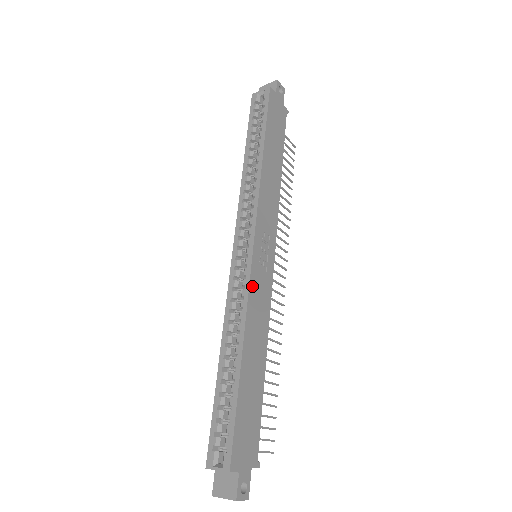
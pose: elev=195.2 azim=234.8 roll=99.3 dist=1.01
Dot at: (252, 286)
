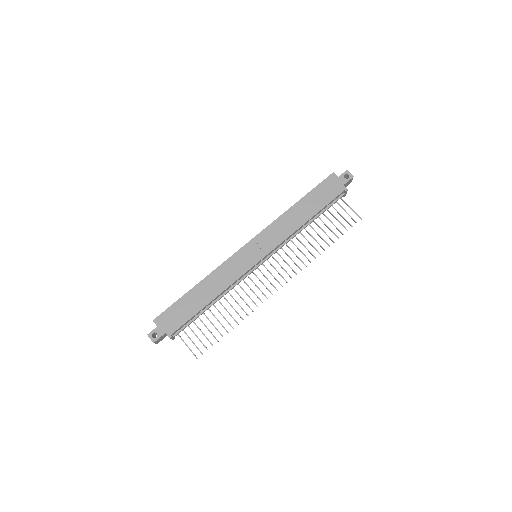
Dot at: (230, 261)
